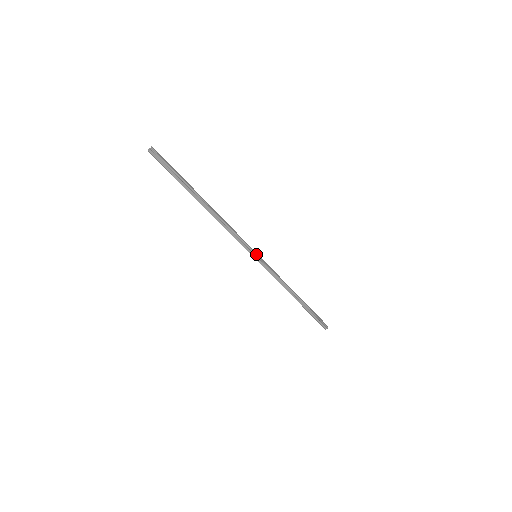
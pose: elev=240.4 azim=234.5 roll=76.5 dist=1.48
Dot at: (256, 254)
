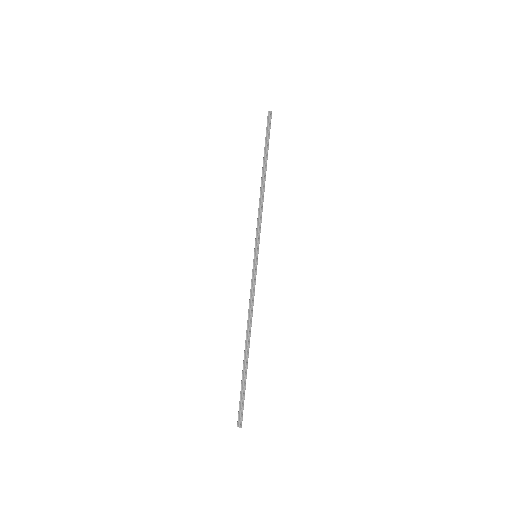
Dot at: (258, 253)
